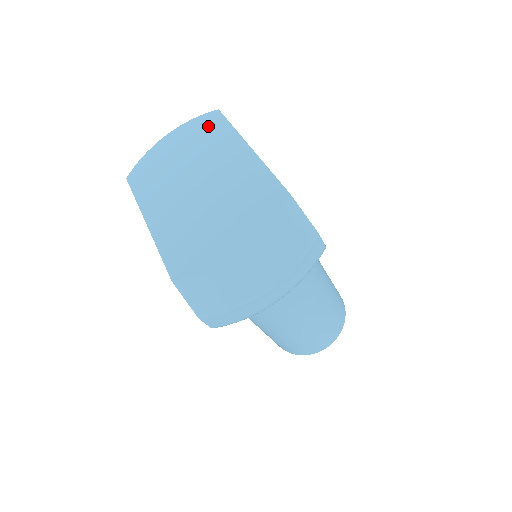
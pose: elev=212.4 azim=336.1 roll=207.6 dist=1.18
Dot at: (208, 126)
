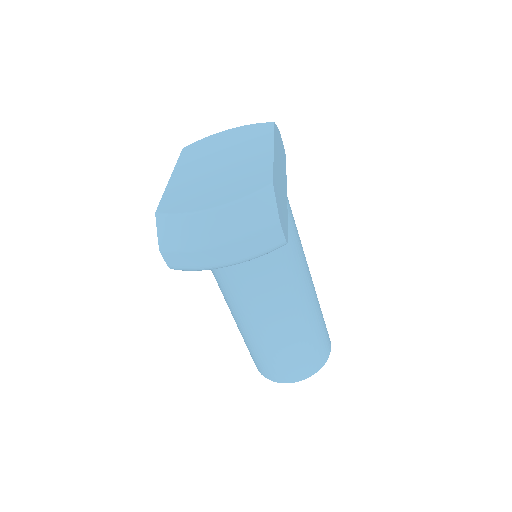
Dot at: (259, 130)
